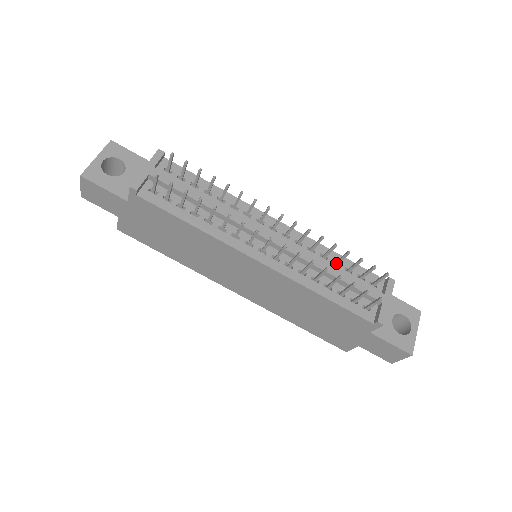
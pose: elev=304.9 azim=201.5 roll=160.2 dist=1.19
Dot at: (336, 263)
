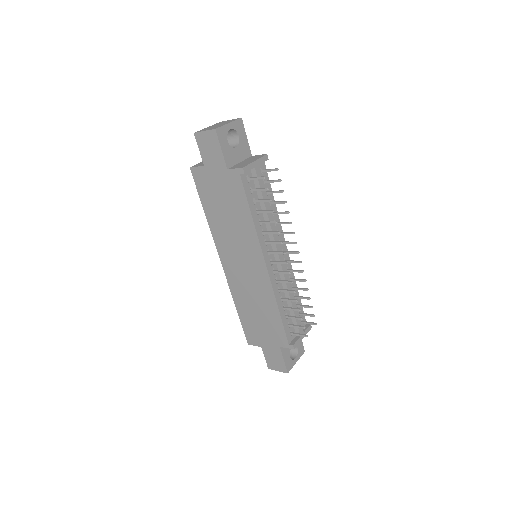
Dot at: (295, 297)
